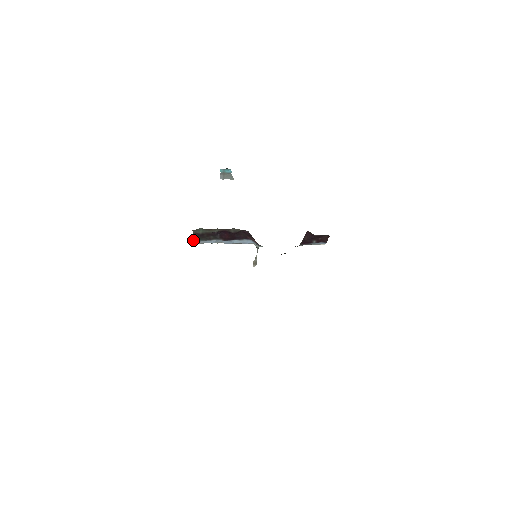
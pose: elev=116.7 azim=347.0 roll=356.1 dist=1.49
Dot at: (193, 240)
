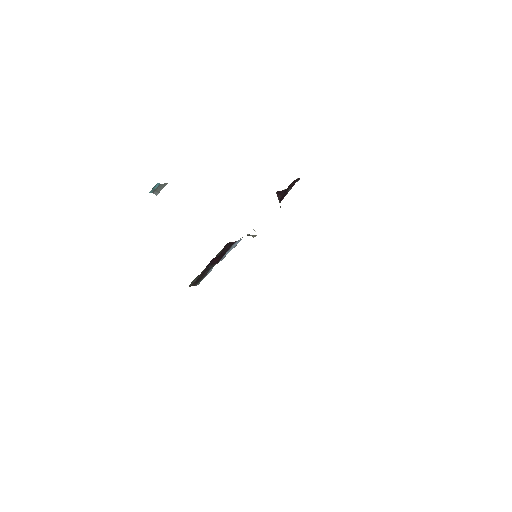
Dot at: occluded
